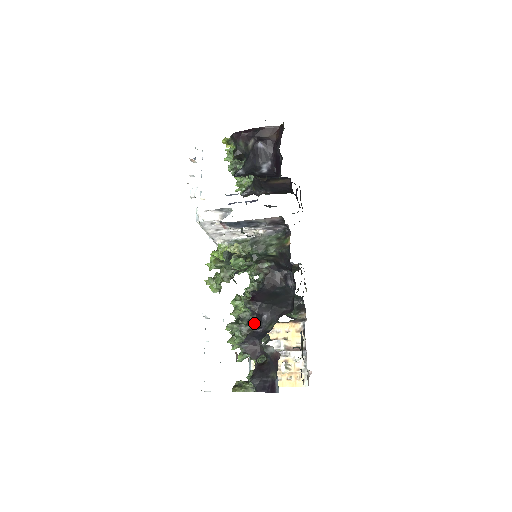
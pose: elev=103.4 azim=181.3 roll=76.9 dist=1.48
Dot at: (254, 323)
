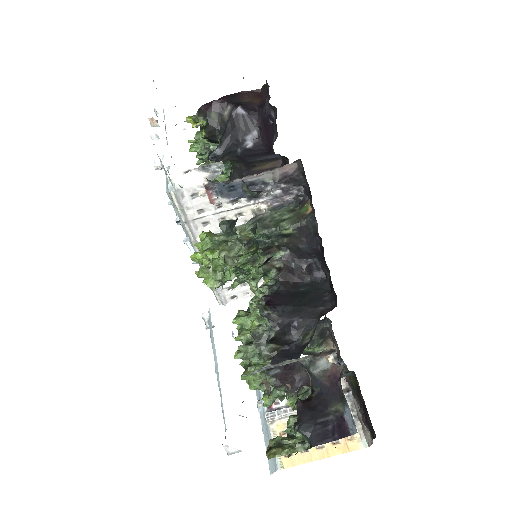
Dot at: (278, 339)
